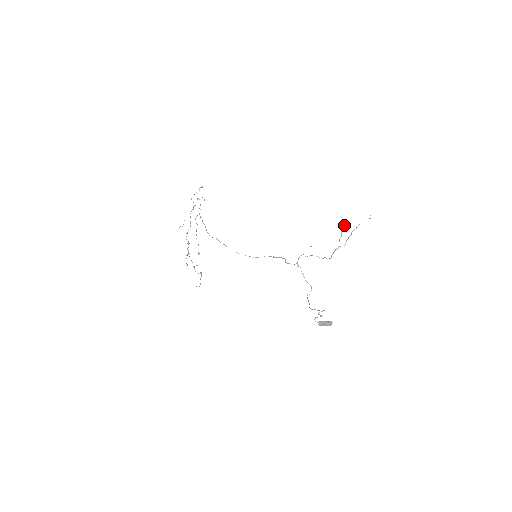
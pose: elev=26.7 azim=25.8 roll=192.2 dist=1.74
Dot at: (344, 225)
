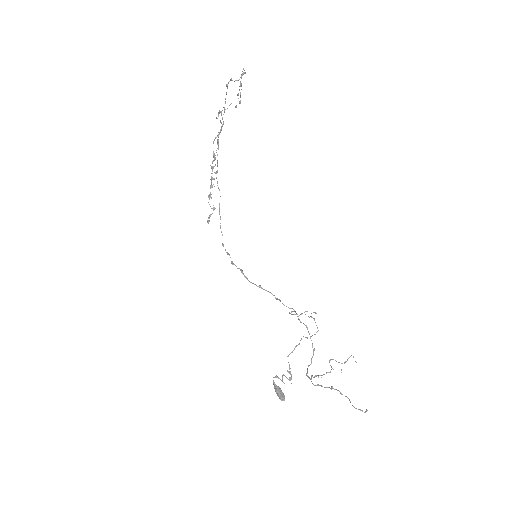
Dot at: (326, 373)
